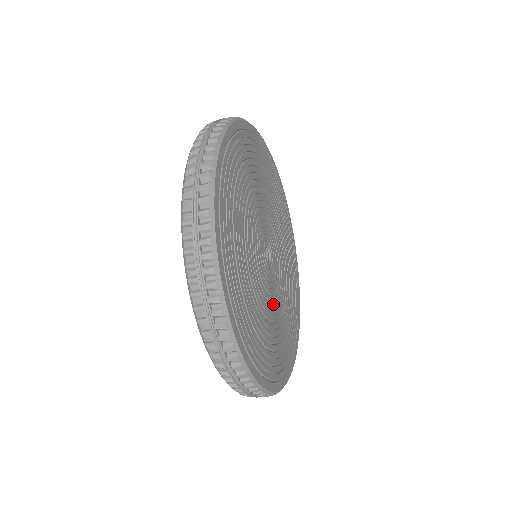
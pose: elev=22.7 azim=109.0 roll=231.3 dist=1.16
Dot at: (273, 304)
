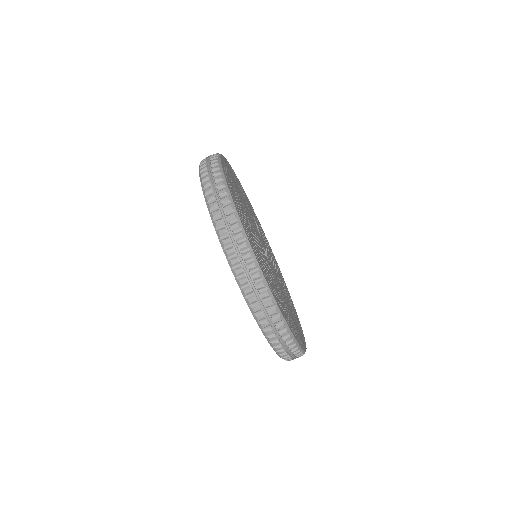
Dot at: (268, 268)
